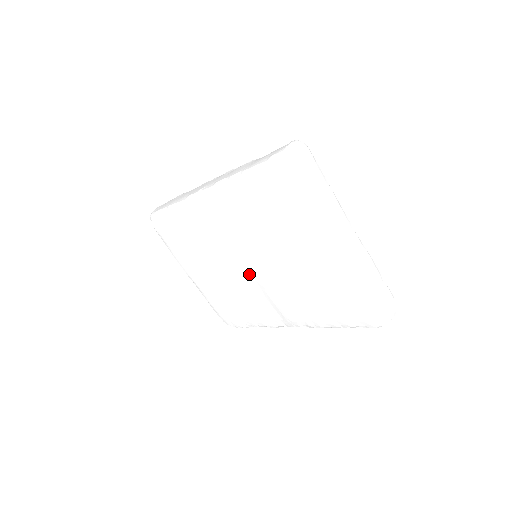
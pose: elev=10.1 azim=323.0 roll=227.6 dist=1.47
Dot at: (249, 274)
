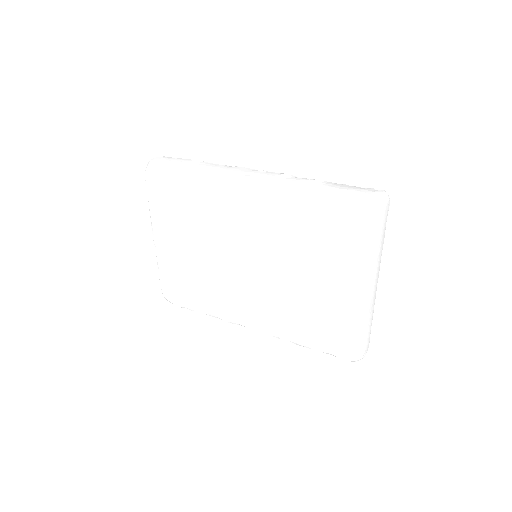
Dot at: (244, 271)
